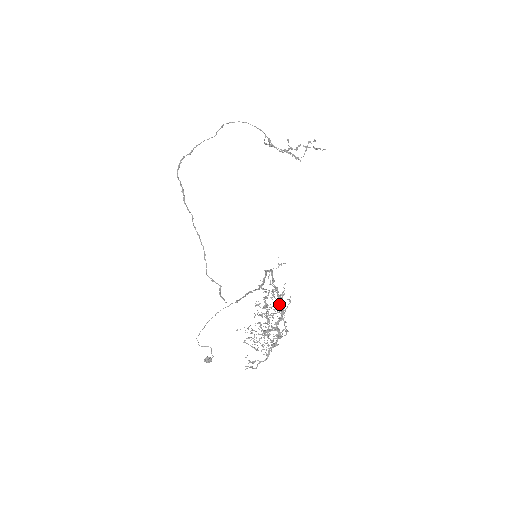
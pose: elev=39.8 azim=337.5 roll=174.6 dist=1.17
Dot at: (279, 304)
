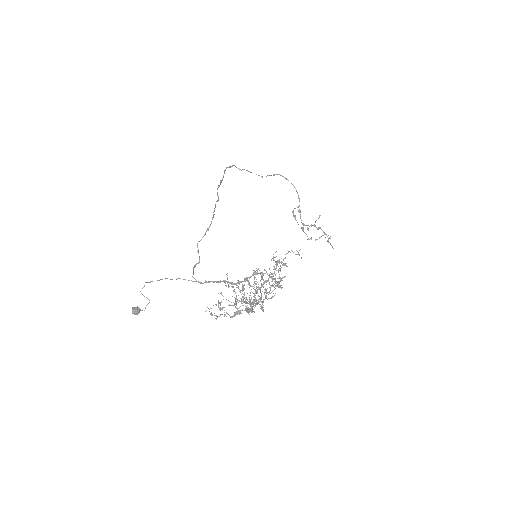
Dot at: (269, 287)
